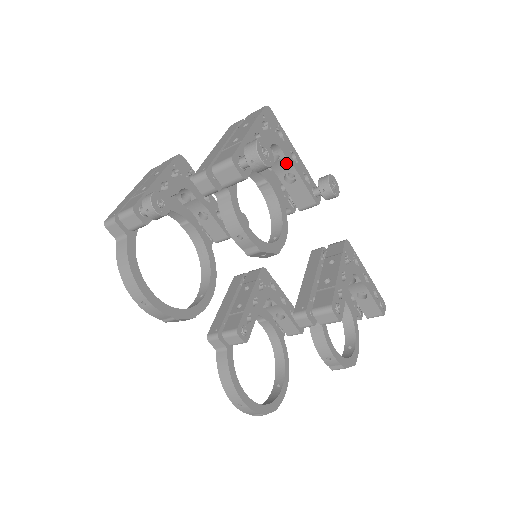
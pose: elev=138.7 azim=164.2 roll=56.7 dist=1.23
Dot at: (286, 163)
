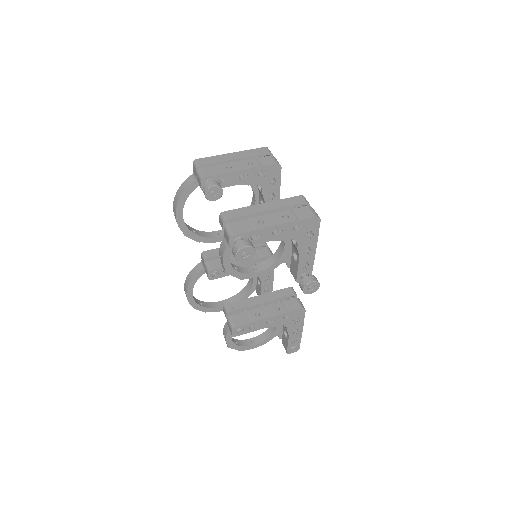
Dot at: (297, 250)
